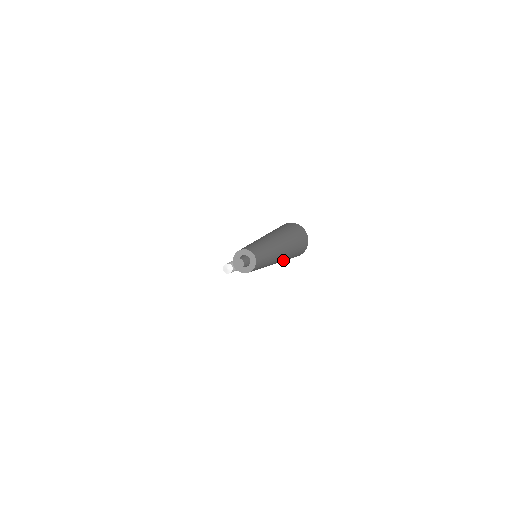
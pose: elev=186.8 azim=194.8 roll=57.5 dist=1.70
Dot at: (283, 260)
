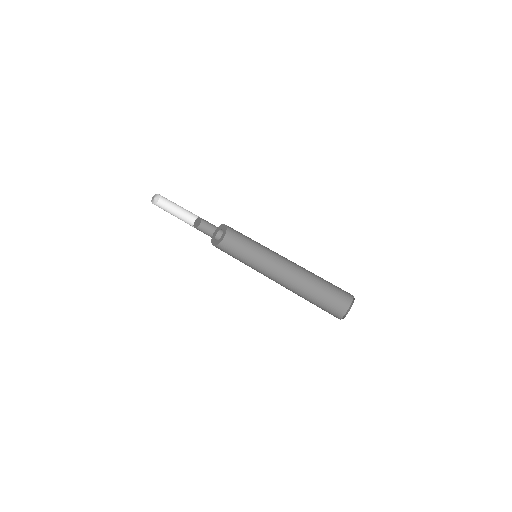
Dot at: (312, 286)
